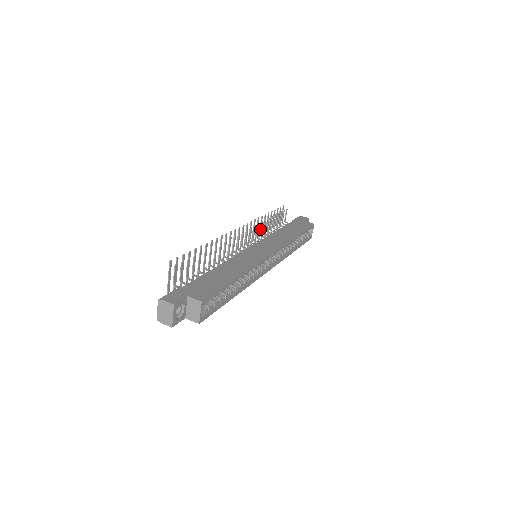
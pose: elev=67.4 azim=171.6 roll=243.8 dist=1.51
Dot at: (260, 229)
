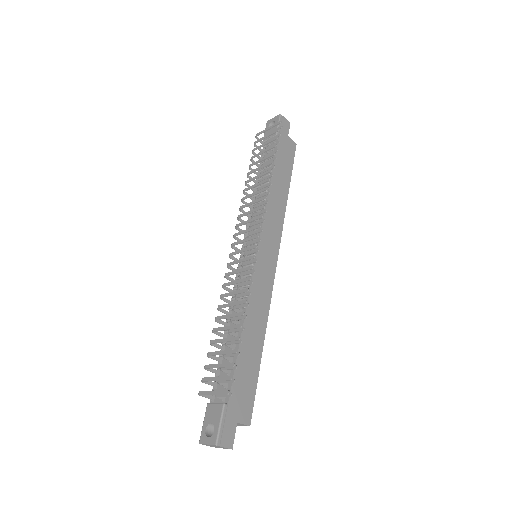
Dot at: occluded
